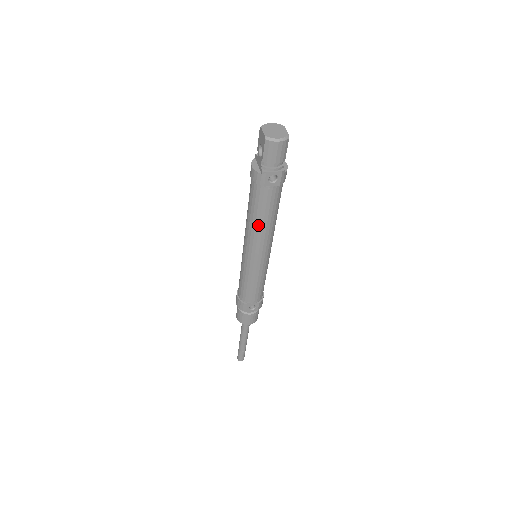
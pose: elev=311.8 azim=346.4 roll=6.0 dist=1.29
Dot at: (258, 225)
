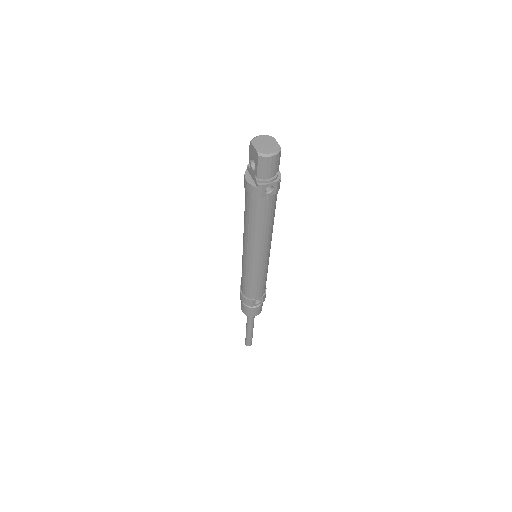
Dot at: (257, 232)
